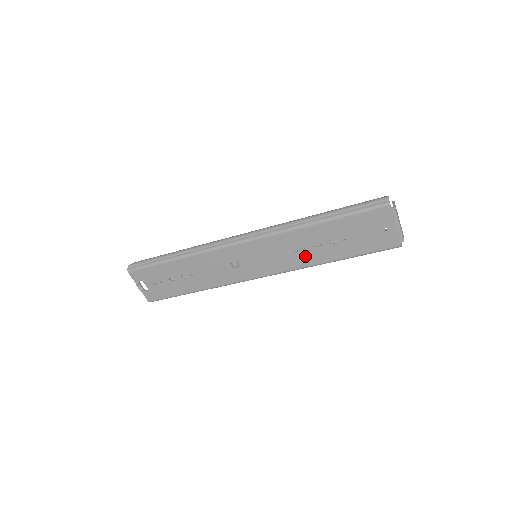
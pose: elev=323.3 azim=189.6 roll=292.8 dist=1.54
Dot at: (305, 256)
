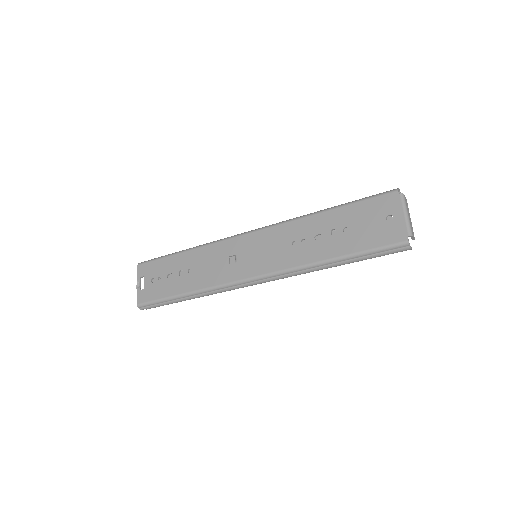
Dot at: (303, 251)
